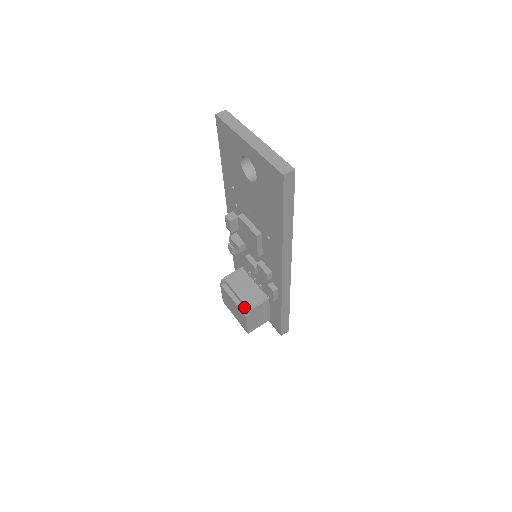
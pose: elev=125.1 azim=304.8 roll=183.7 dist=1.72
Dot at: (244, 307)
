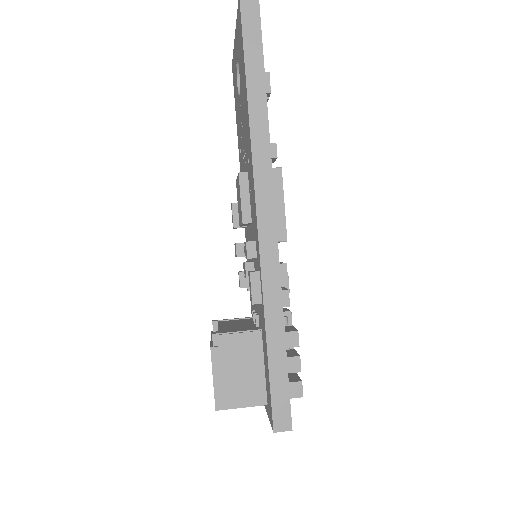
Dot at: occluded
